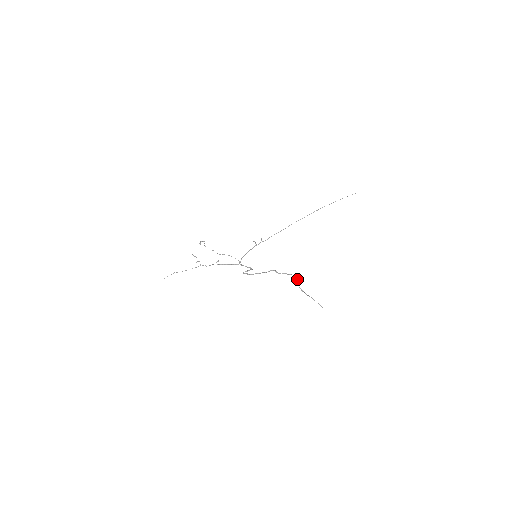
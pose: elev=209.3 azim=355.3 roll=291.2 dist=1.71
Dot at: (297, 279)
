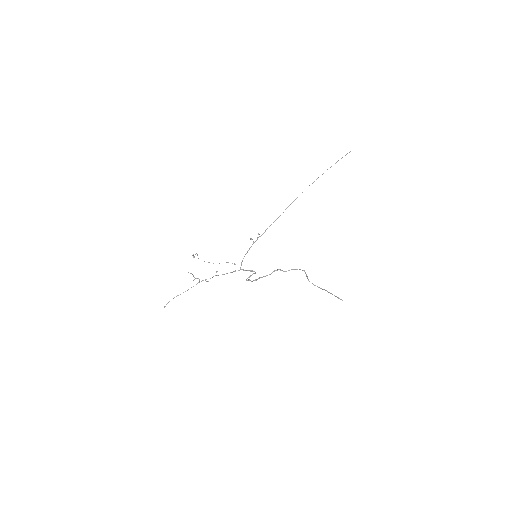
Dot at: (306, 274)
